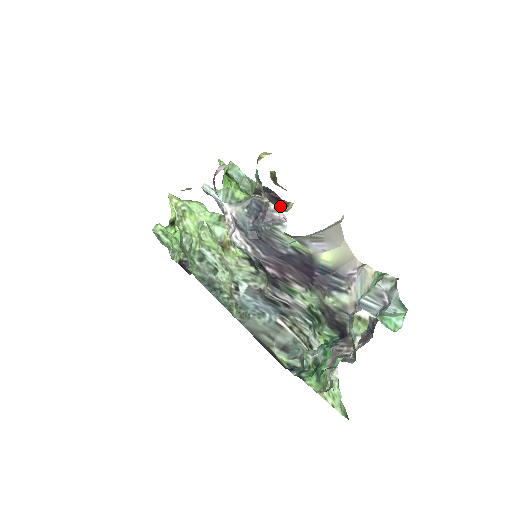
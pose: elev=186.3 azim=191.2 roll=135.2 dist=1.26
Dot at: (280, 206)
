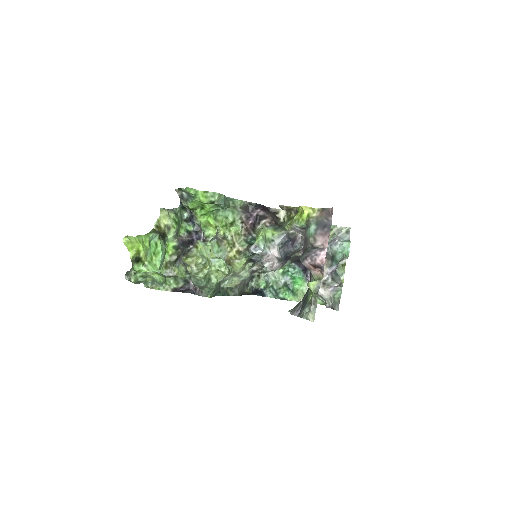
Dot at: (275, 217)
